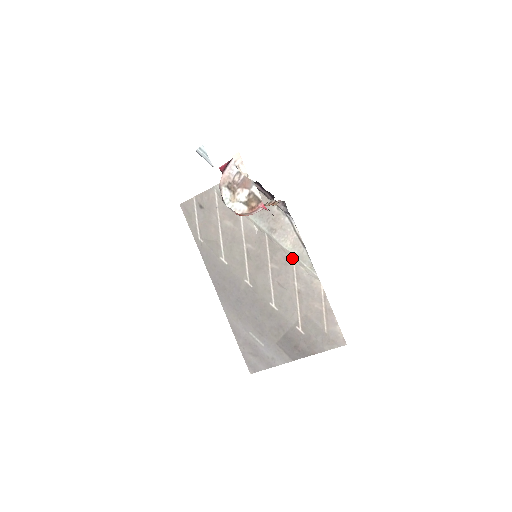
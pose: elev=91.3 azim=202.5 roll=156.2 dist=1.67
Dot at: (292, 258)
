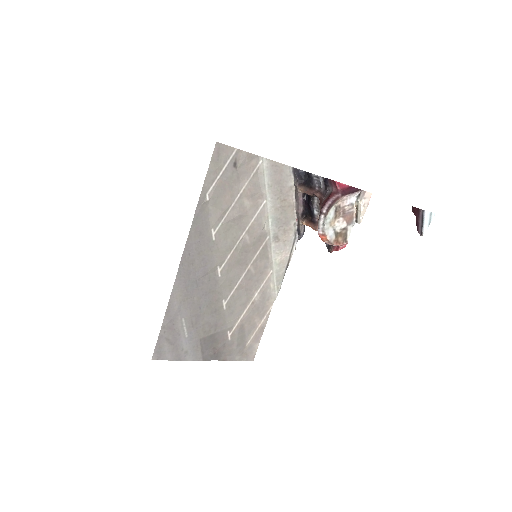
Dot at: (270, 271)
